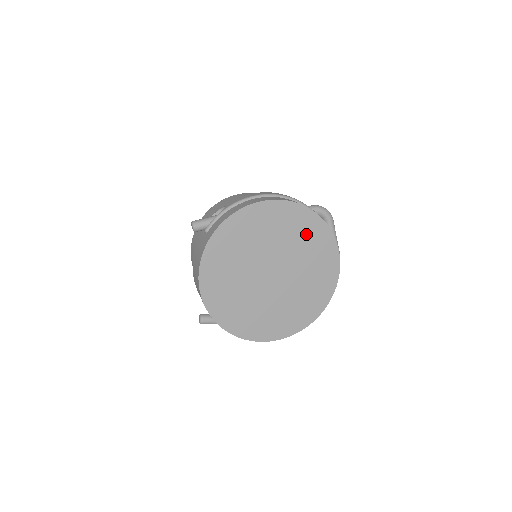
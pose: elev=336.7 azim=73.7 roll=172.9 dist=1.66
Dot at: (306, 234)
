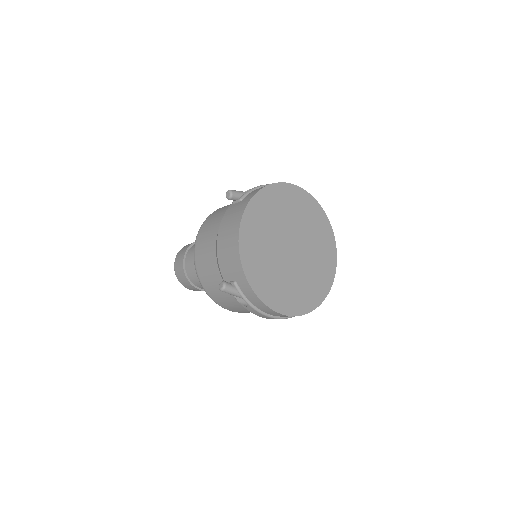
Dot at: (316, 223)
